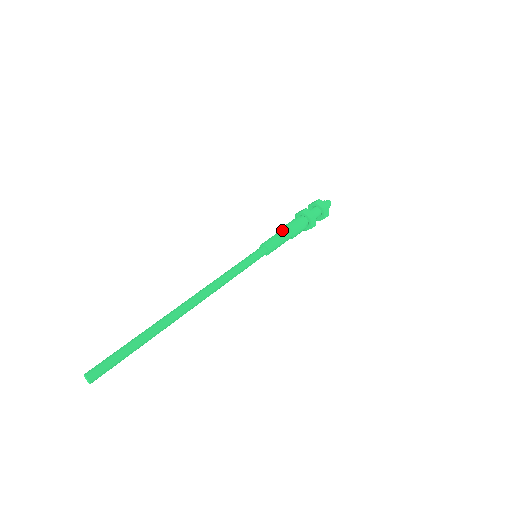
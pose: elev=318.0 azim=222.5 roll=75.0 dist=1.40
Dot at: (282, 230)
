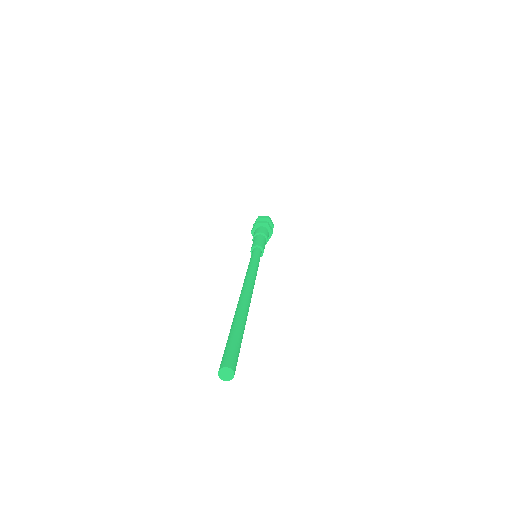
Dot at: (255, 237)
